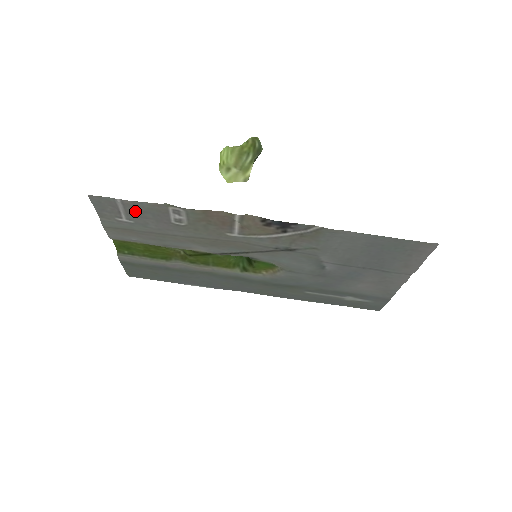
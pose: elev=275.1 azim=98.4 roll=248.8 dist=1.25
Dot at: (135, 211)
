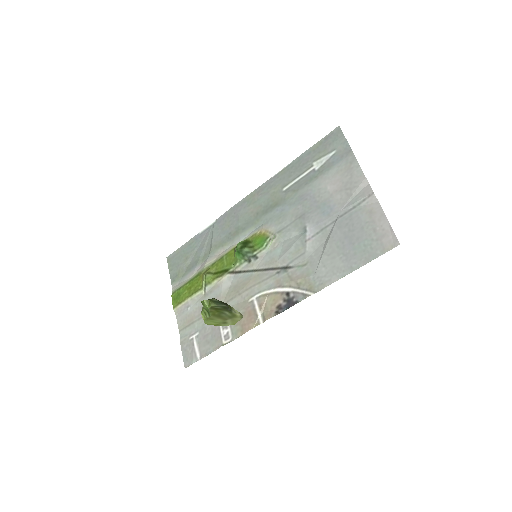
Dot at: (204, 345)
